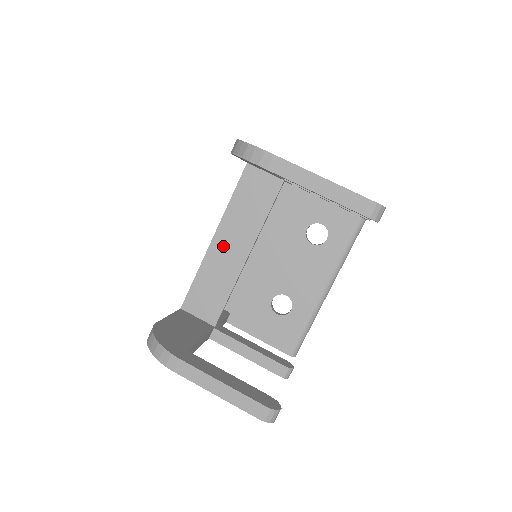
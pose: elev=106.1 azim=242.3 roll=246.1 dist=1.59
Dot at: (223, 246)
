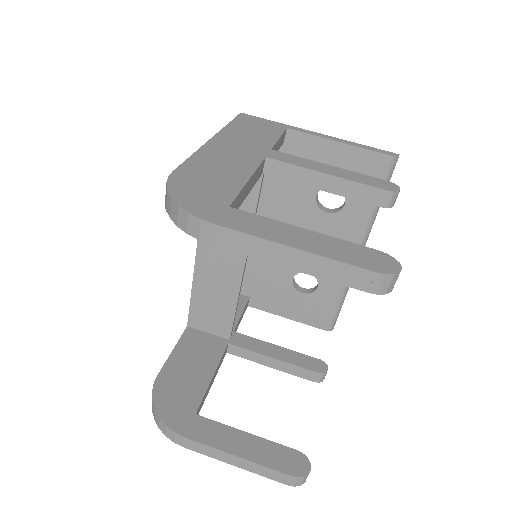
Dot at: (211, 260)
